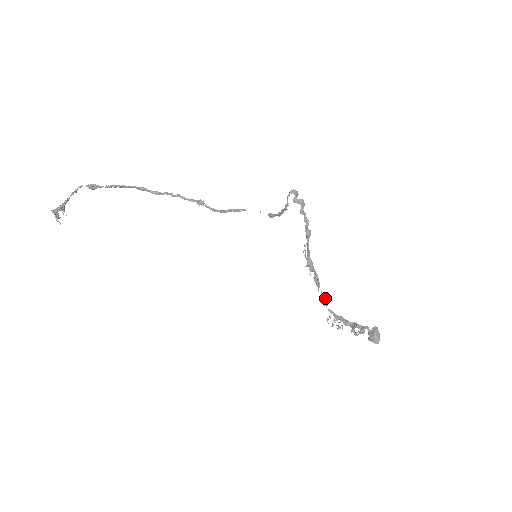
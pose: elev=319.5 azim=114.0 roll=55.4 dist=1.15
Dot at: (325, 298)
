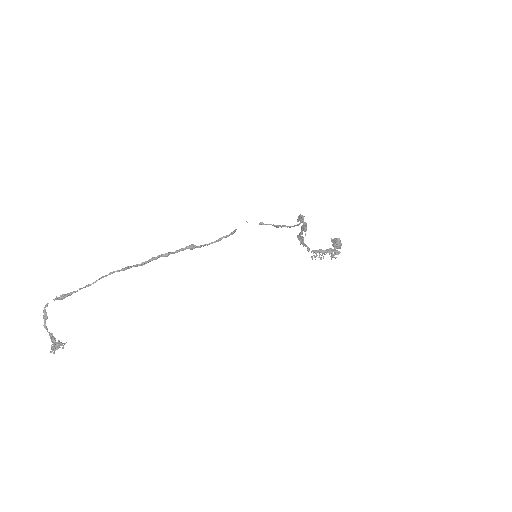
Dot at: (308, 247)
